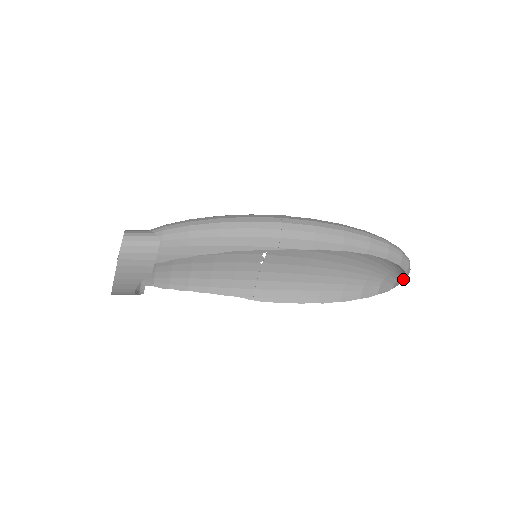
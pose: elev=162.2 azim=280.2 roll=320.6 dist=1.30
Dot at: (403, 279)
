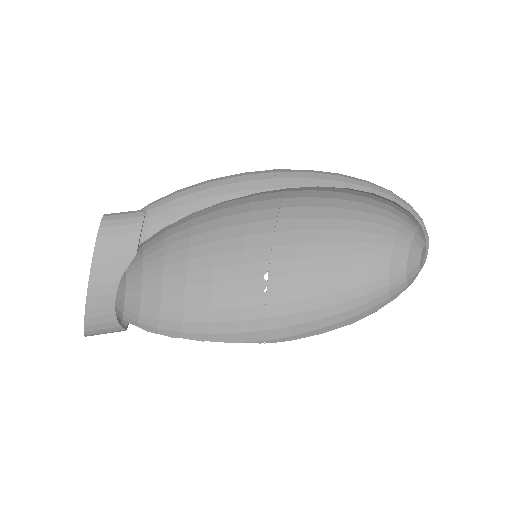
Dot at: (425, 245)
